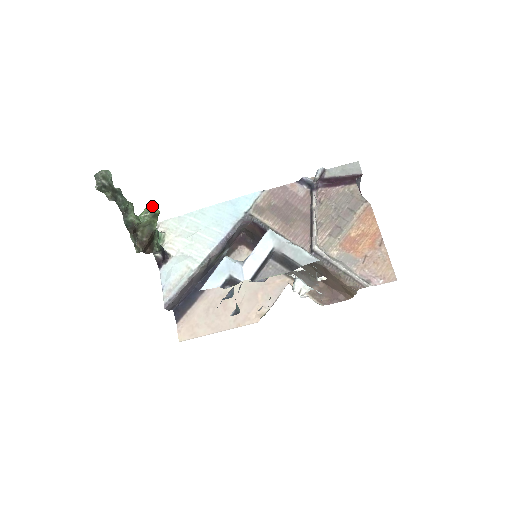
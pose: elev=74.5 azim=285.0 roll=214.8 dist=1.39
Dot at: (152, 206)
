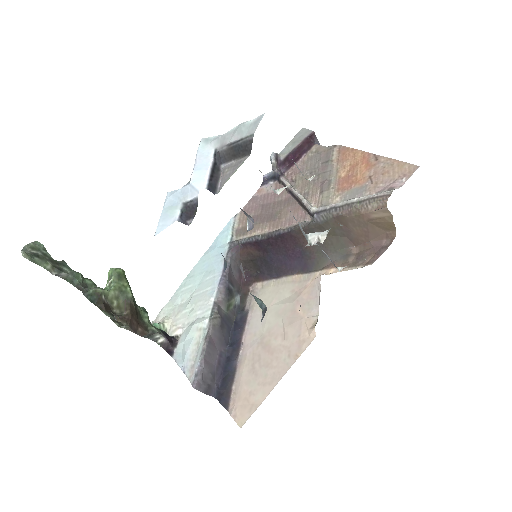
Dot at: (112, 269)
